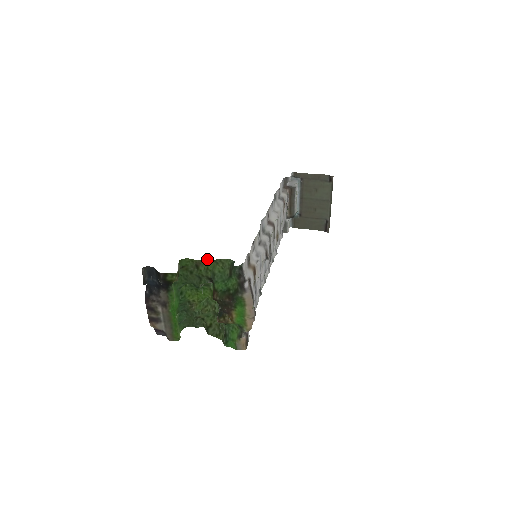
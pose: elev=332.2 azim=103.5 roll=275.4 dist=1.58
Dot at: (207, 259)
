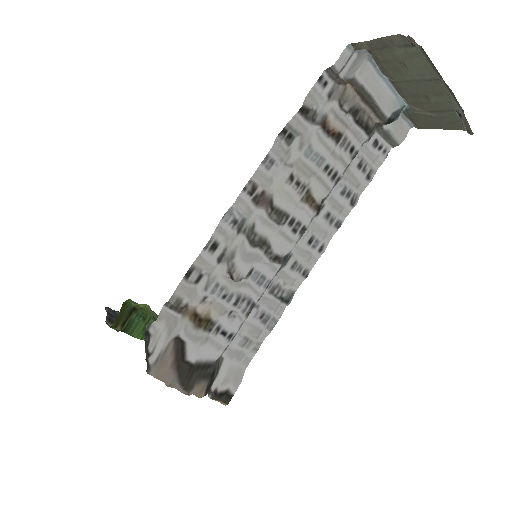
Dot at: (138, 305)
